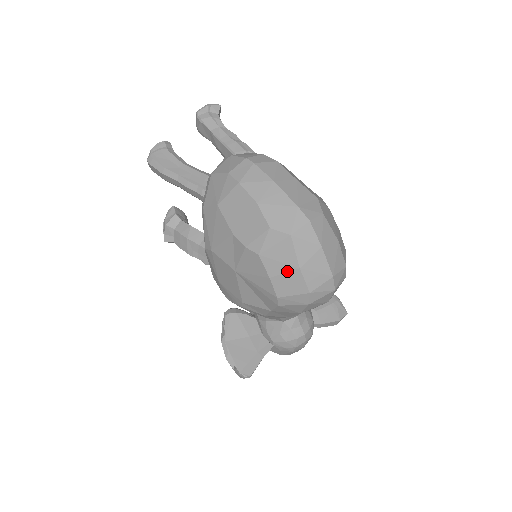
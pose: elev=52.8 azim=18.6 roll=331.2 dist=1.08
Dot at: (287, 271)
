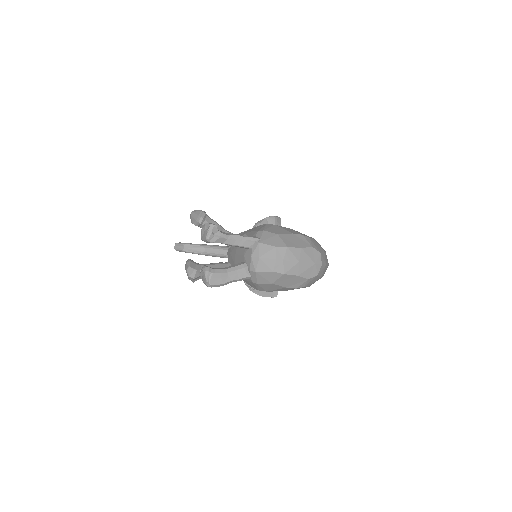
Dot at: occluded
